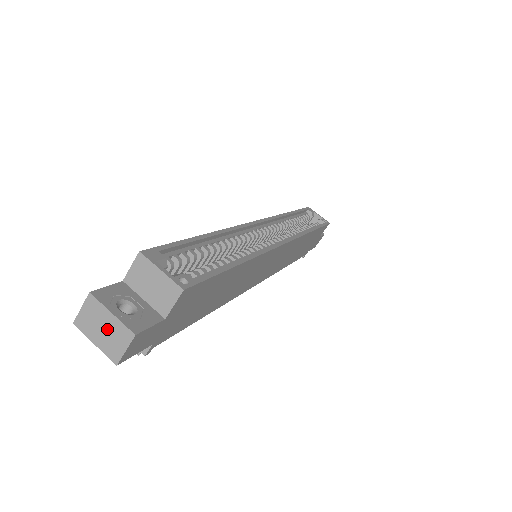
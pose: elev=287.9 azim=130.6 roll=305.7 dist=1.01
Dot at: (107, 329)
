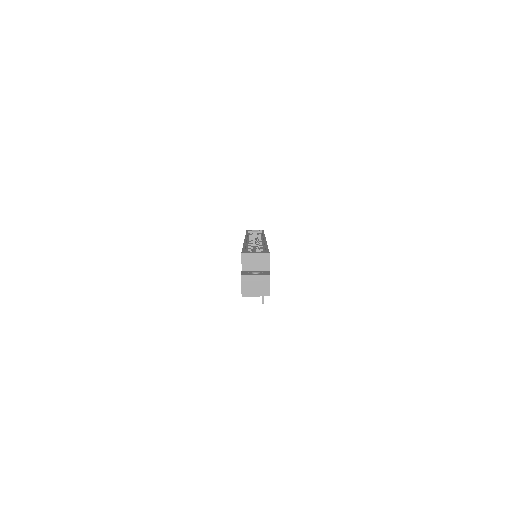
Dot at: (257, 283)
